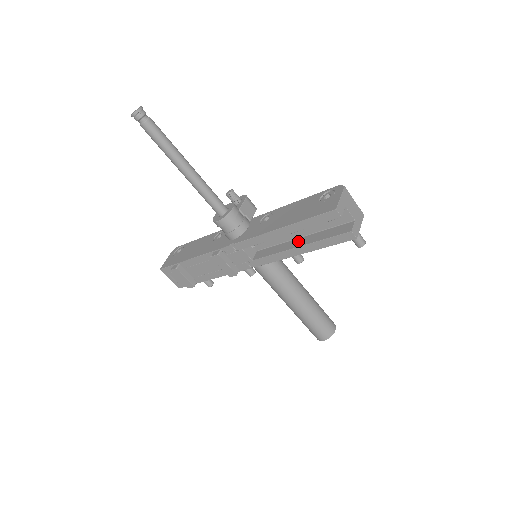
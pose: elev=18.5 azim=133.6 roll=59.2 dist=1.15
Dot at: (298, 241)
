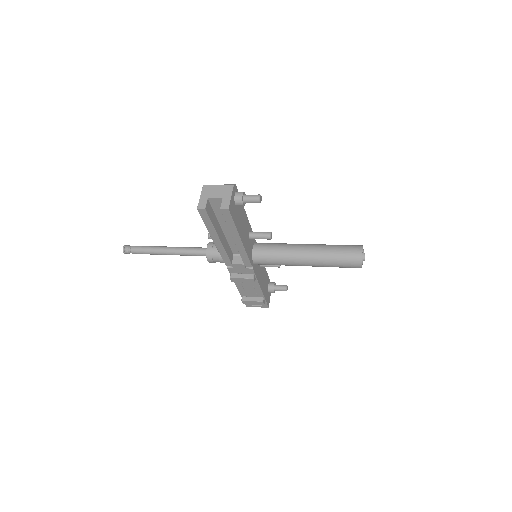
Dot at: occluded
